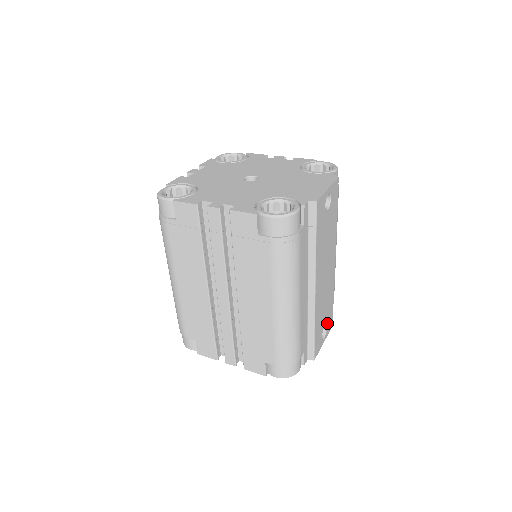
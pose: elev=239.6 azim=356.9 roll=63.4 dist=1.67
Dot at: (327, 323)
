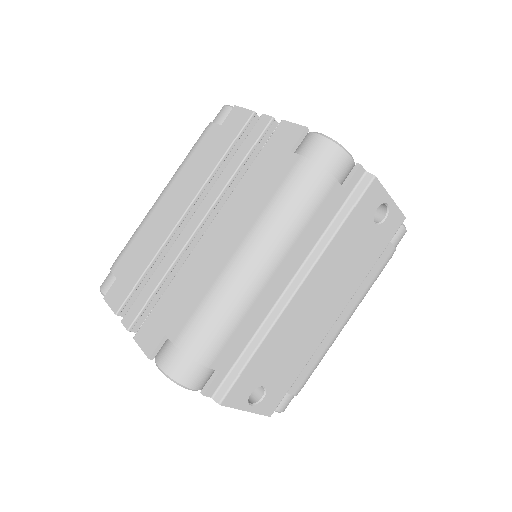
Dot at: (270, 391)
